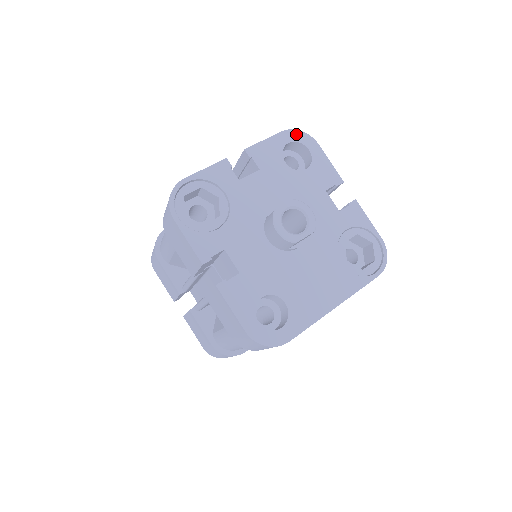
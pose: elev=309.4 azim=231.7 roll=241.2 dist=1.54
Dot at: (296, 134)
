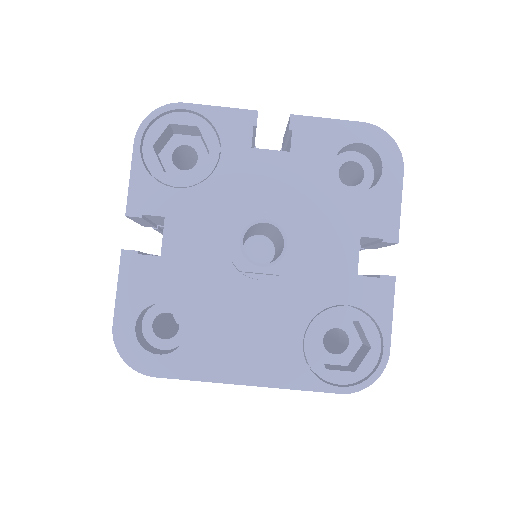
Dot at: (381, 138)
